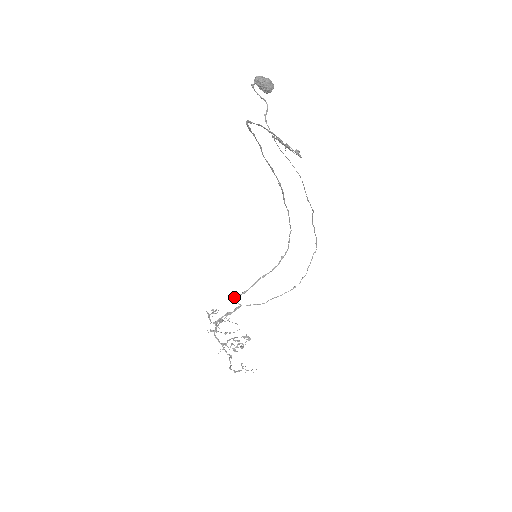
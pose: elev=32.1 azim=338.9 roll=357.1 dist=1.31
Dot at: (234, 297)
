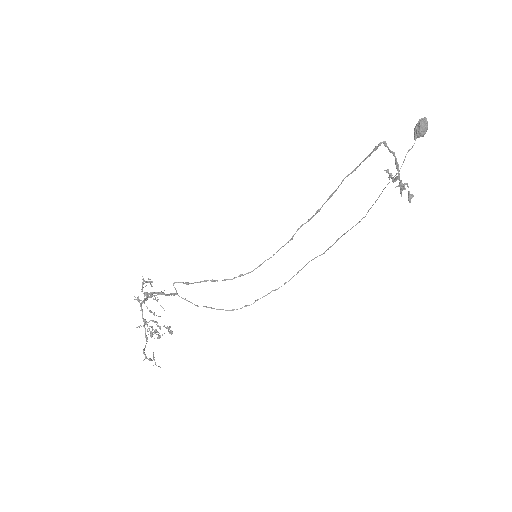
Dot at: occluded
